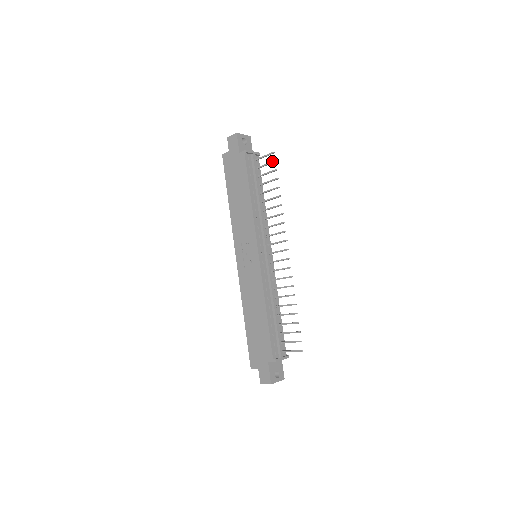
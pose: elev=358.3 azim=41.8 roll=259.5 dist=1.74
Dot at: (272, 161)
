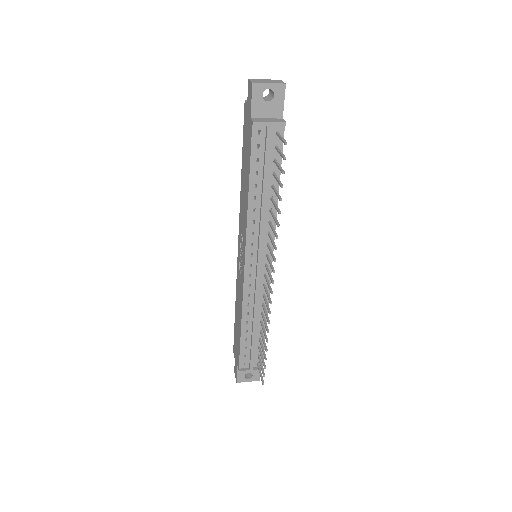
Dot at: (282, 155)
